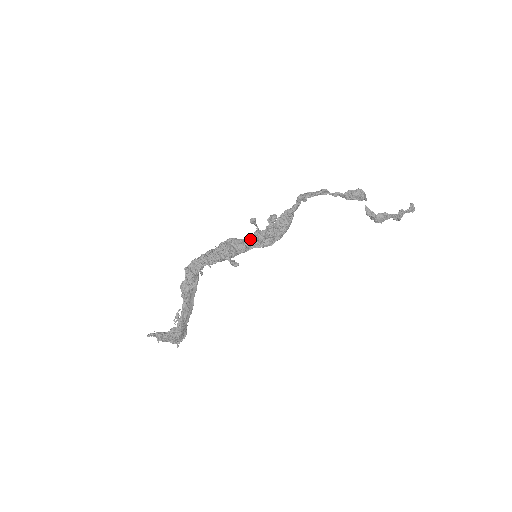
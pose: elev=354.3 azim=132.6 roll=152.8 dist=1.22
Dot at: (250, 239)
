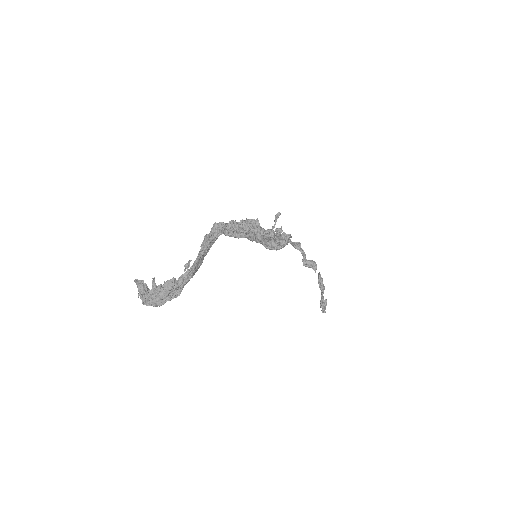
Dot at: occluded
